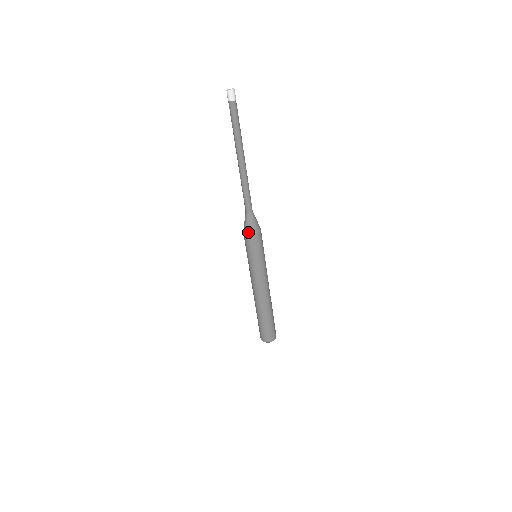
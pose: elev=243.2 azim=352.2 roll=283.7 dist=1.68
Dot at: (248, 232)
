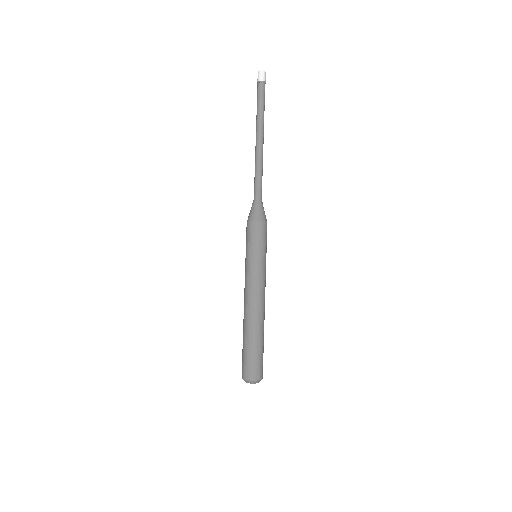
Dot at: (260, 219)
